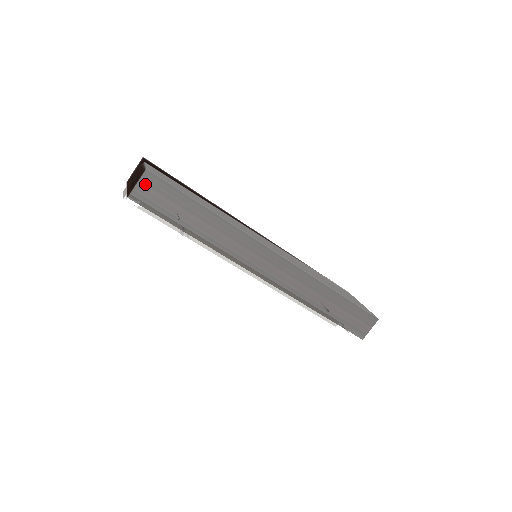
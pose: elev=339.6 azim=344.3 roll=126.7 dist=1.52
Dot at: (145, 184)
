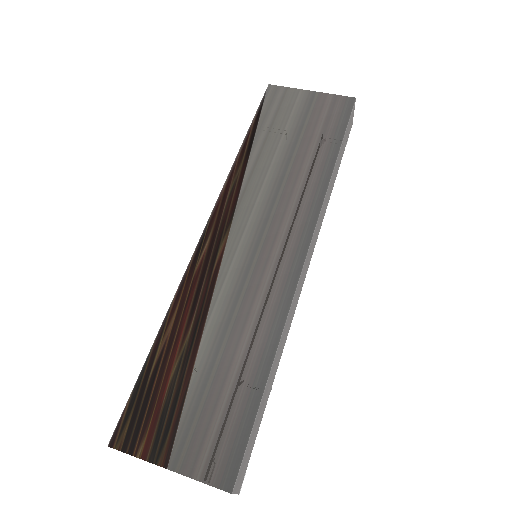
Dot at: (238, 483)
